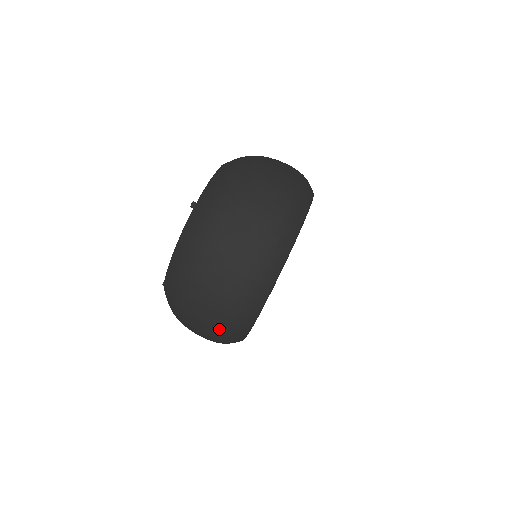
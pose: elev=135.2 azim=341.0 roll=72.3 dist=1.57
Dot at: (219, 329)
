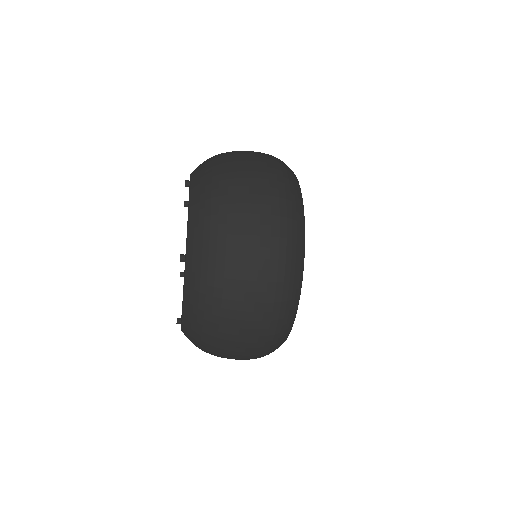
Dot at: (255, 358)
